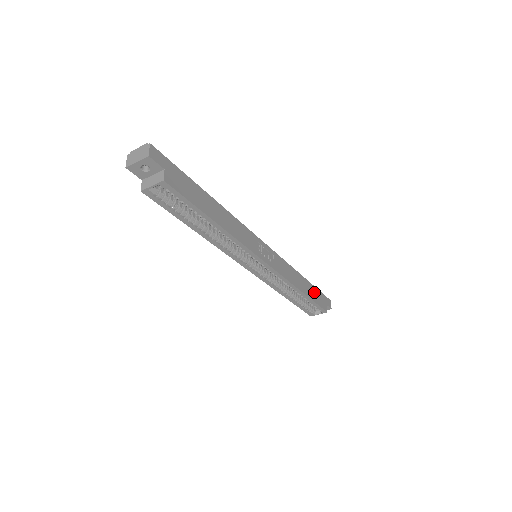
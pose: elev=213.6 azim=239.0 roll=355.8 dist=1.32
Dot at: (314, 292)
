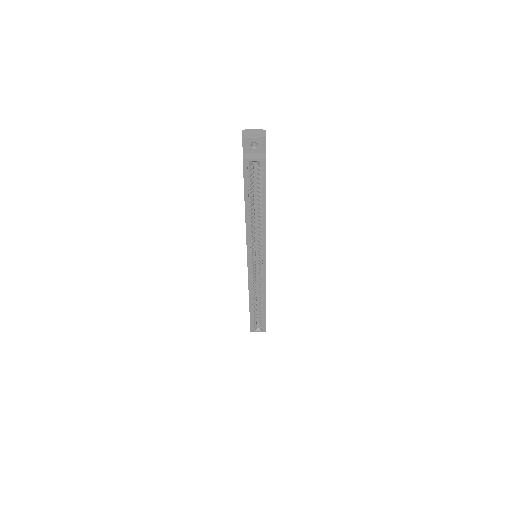
Dot at: occluded
